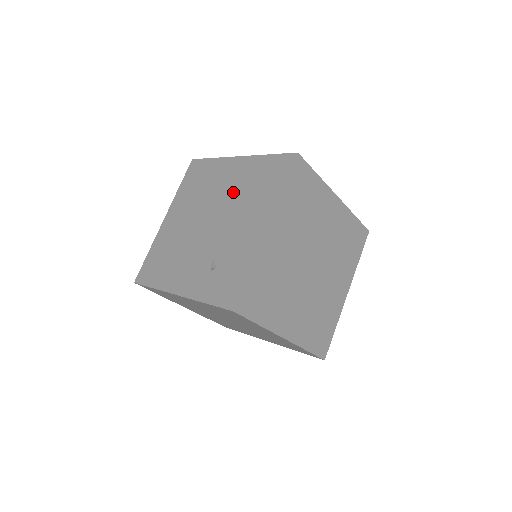
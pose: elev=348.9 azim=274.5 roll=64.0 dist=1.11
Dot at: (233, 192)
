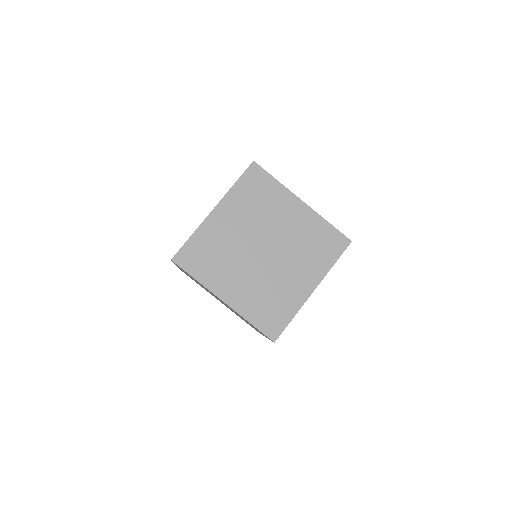
Dot at: occluded
